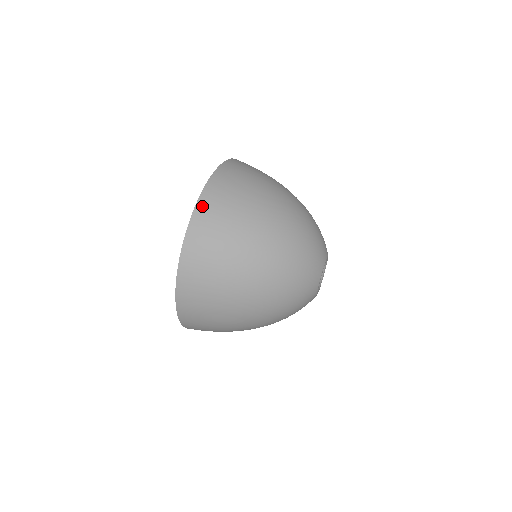
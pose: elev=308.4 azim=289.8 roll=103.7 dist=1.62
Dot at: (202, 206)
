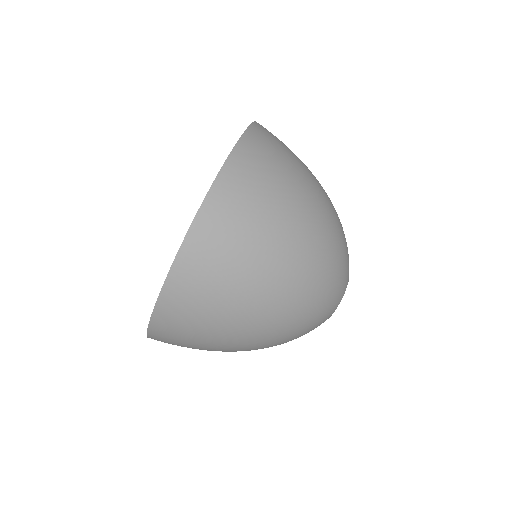
Dot at: (155, 336)
